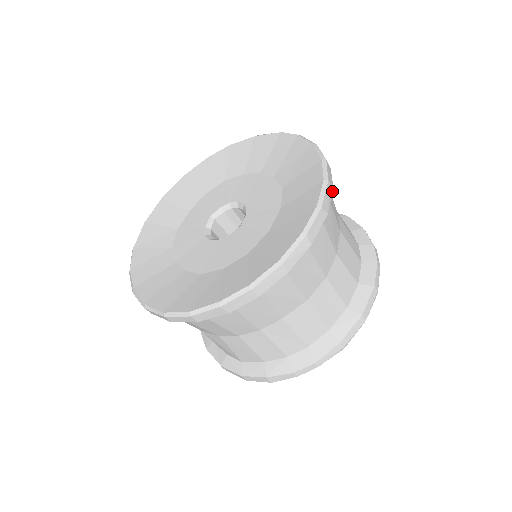
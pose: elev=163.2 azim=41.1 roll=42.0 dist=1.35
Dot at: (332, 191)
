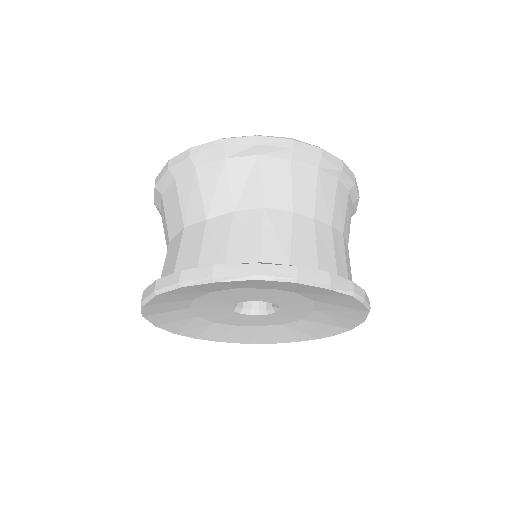
Dot at: occluded
